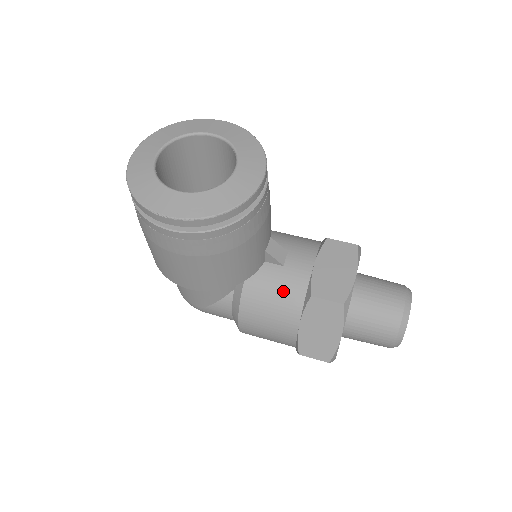
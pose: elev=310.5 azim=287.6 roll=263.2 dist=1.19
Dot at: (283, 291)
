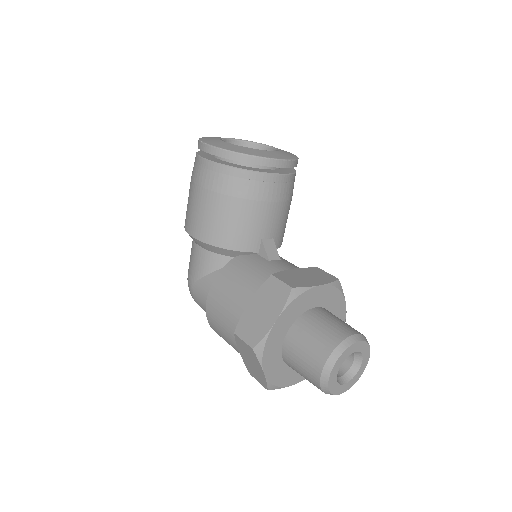
Dot at: (255, 272)
